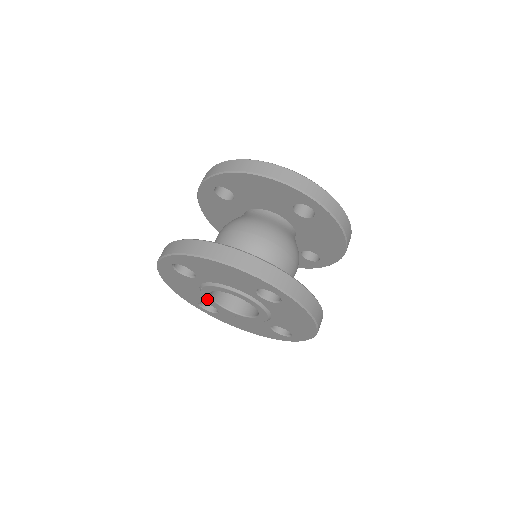
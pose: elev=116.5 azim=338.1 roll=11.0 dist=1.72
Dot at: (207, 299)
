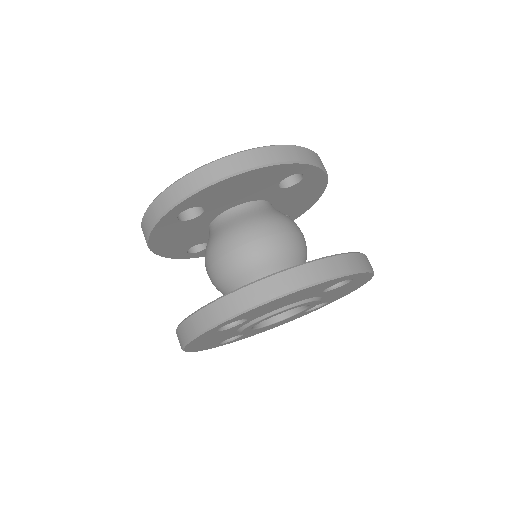
Dot at: (243, 333)
